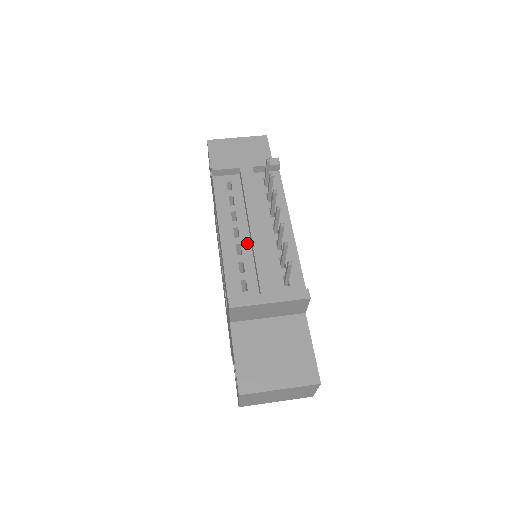
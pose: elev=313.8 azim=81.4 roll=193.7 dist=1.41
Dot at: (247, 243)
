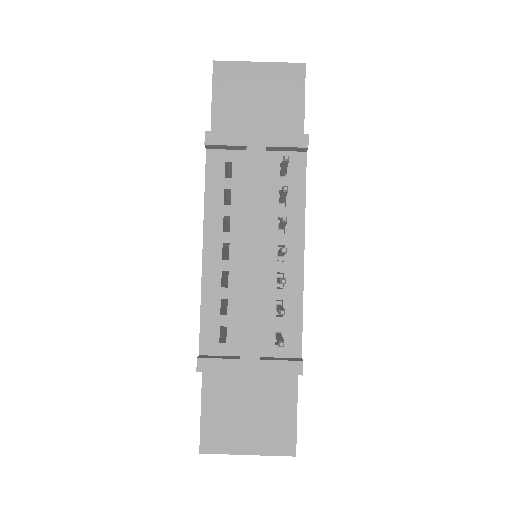
Dot at: (237, 271)
